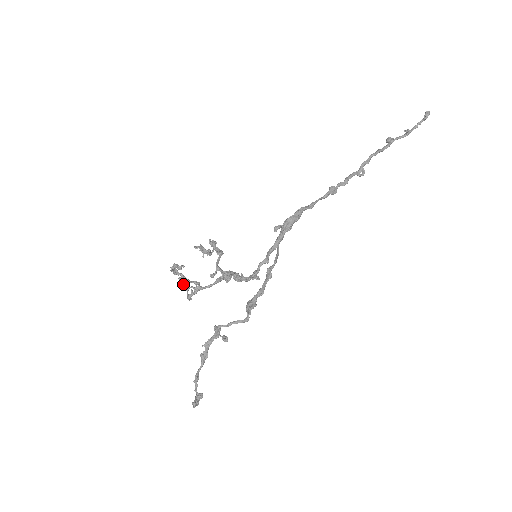
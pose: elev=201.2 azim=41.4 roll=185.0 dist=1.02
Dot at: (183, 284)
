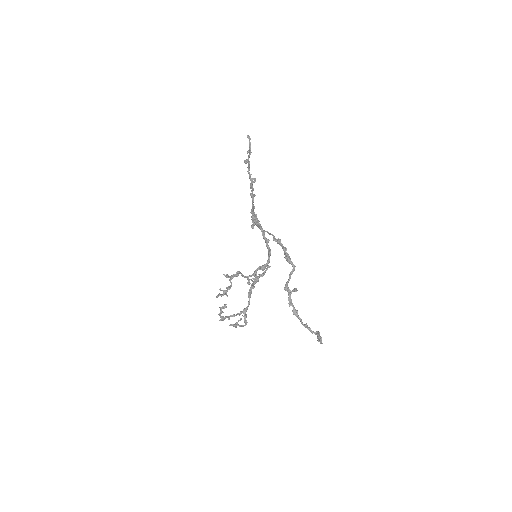
Dot at: (232, 324)
